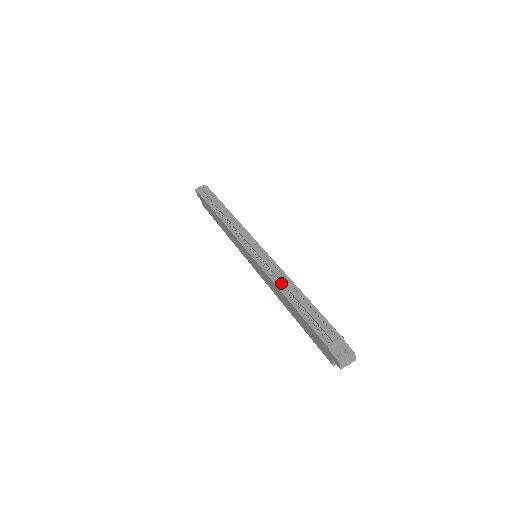
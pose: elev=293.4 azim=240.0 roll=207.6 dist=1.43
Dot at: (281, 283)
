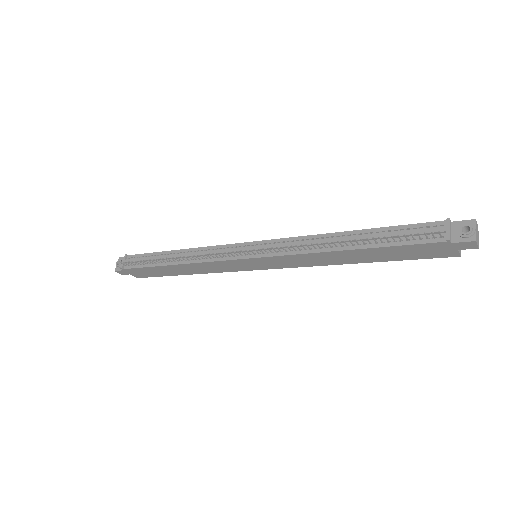
Dot at: (320, 246)
